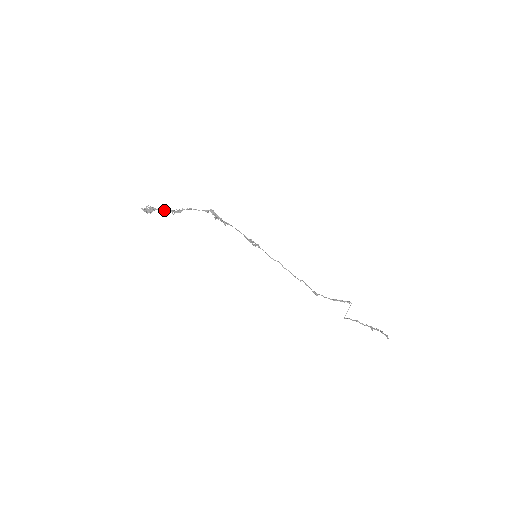
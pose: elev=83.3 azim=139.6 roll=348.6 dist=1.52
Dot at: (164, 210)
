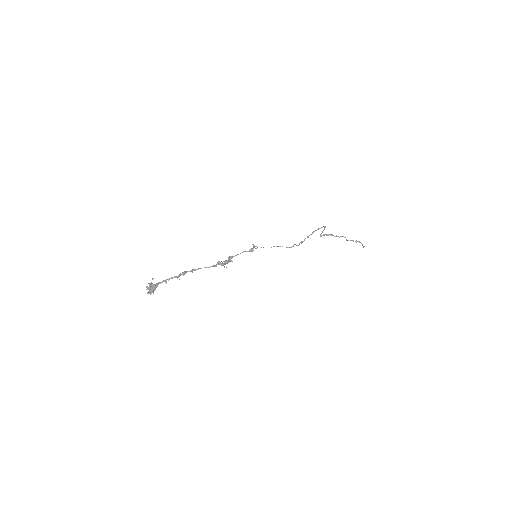
Dot at: (168, 280)
